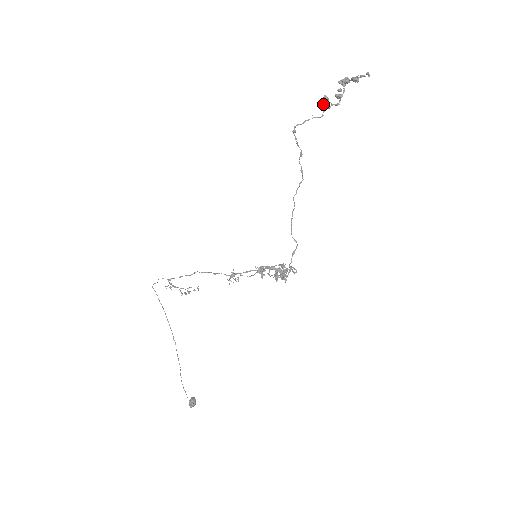
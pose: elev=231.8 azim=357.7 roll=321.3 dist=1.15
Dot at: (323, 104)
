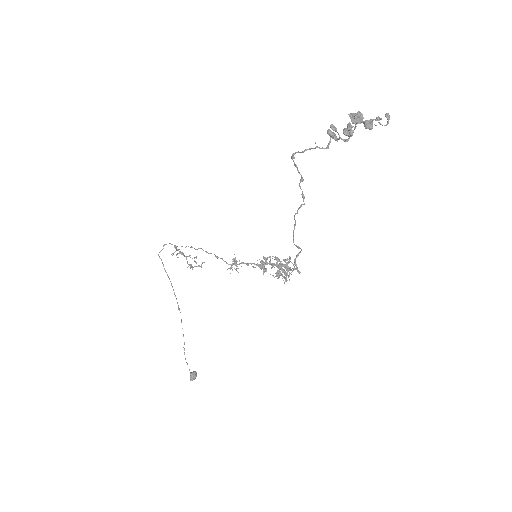
Dot at: (329, 134)
